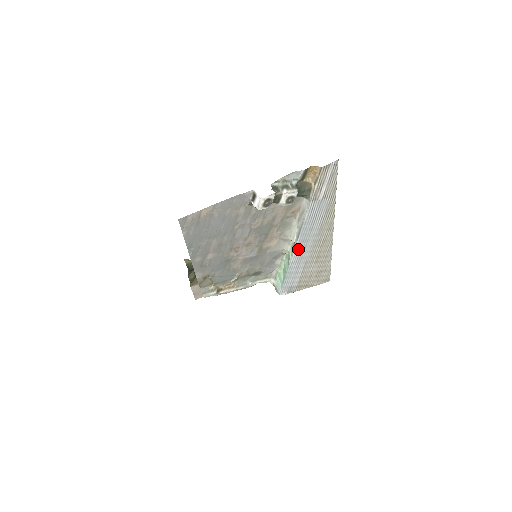
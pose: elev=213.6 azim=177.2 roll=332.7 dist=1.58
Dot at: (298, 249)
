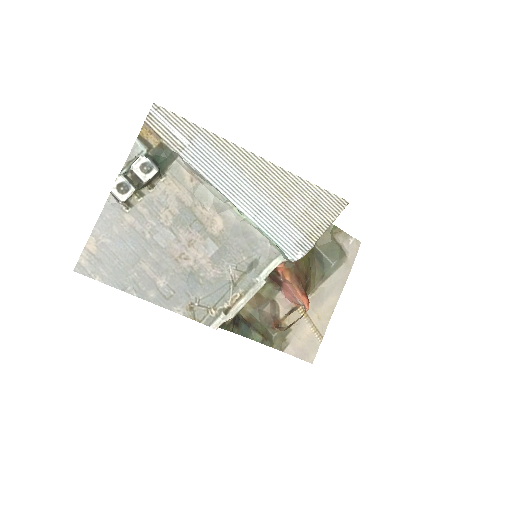
Dot at: (239, 202)
